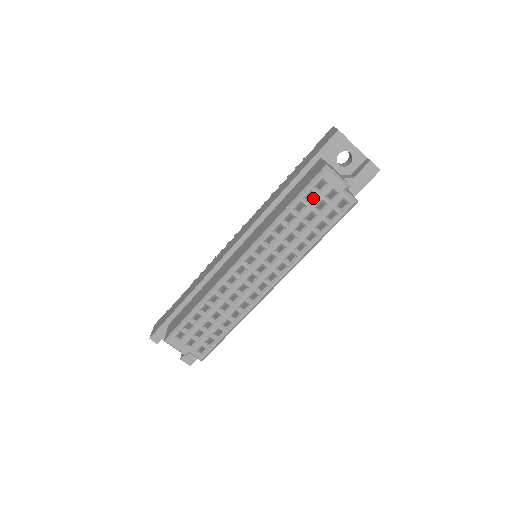
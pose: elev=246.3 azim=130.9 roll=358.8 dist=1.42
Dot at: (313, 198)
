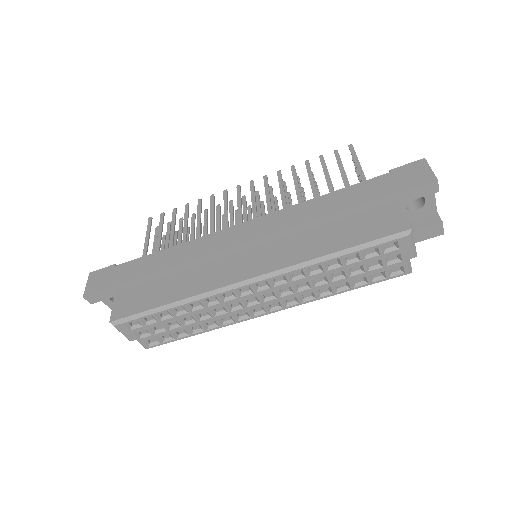
Dot at: (373, 254)
